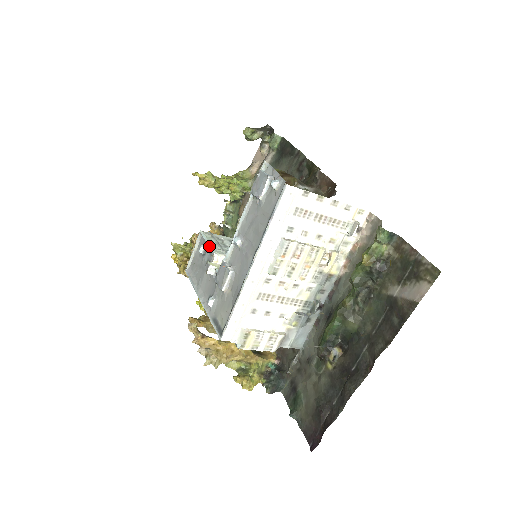
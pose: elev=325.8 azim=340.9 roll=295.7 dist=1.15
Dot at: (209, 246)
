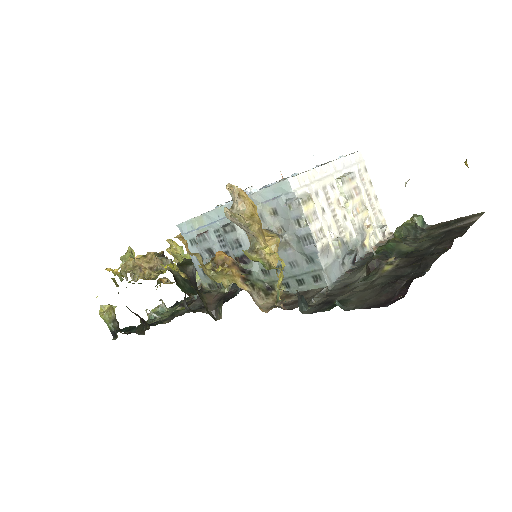
Dot at: occluded
